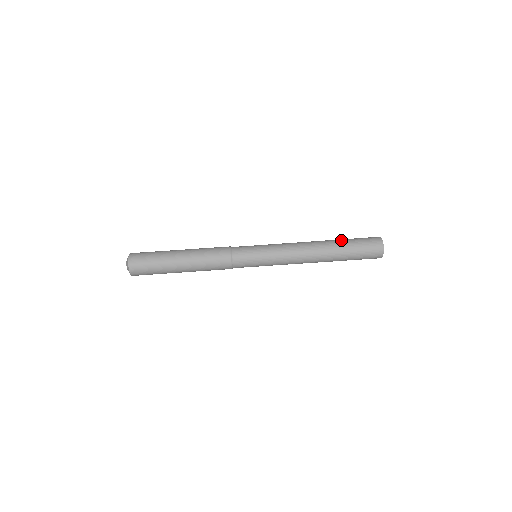
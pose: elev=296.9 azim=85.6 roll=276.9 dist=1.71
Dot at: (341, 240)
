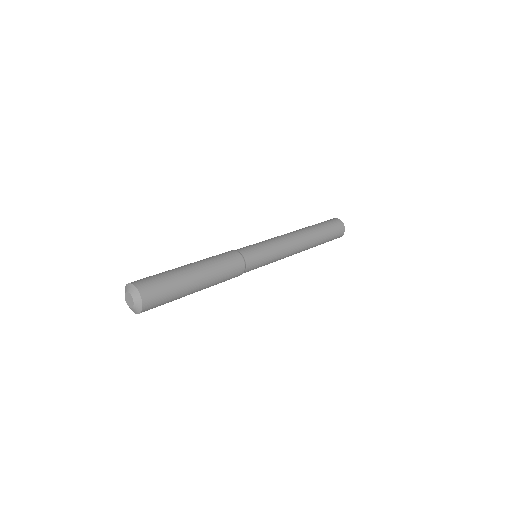
Dot at: (312, 225)
